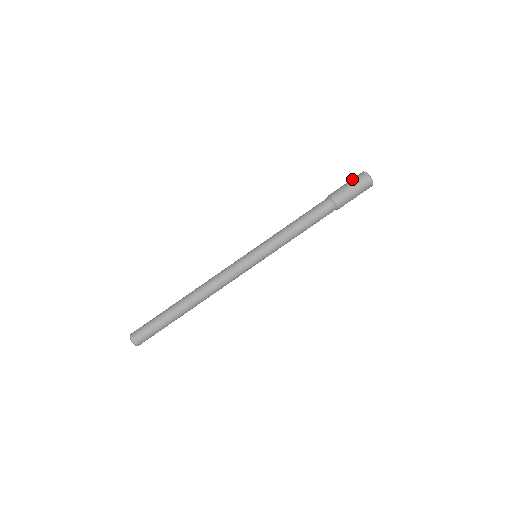
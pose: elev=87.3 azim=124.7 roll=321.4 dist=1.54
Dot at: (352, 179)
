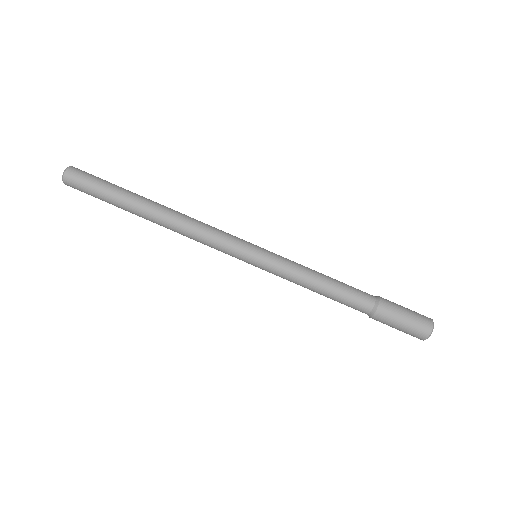
Dot at: (416, 312)
